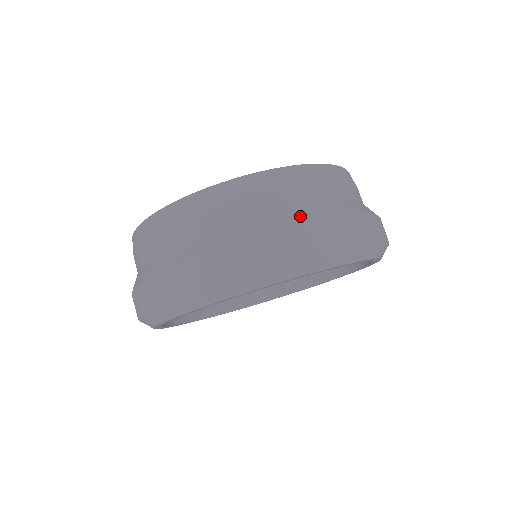
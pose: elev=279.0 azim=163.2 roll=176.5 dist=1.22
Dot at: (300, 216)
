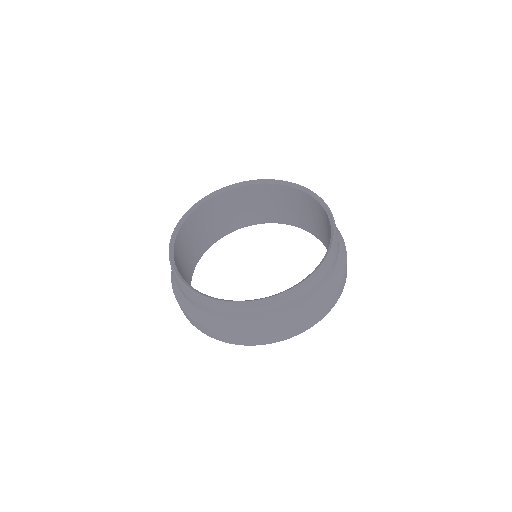
Dot at: (240, 329)
